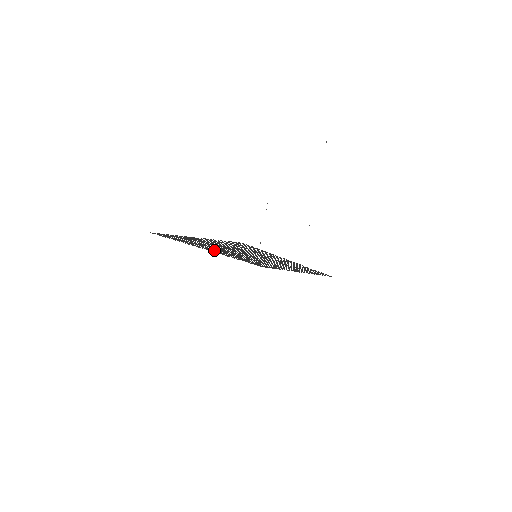
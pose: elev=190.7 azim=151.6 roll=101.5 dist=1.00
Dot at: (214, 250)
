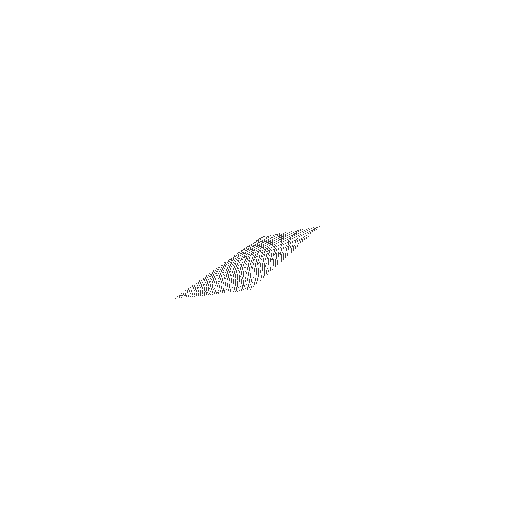
Dot at: (222, 269)
